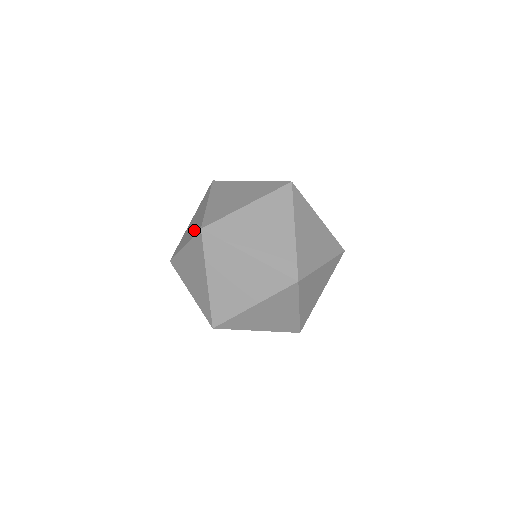
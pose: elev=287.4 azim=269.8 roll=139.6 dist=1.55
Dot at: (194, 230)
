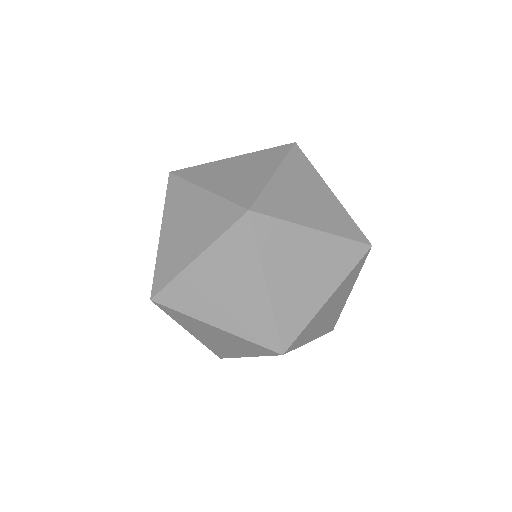
Dot at: (212, 226)
